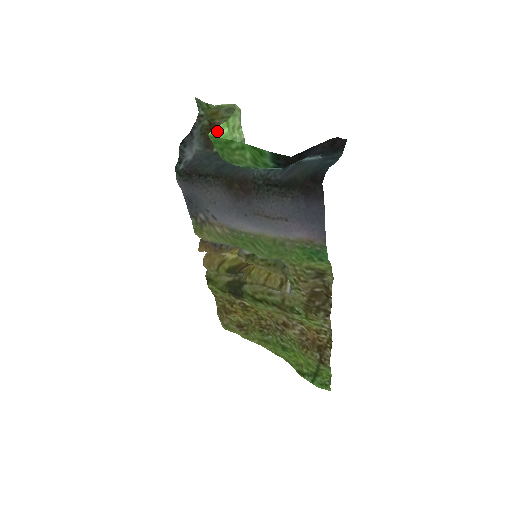
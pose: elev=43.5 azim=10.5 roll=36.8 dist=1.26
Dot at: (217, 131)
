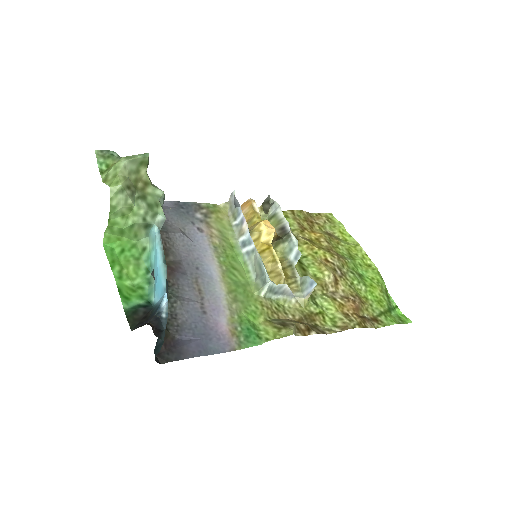
Dot at: (110, 232)
